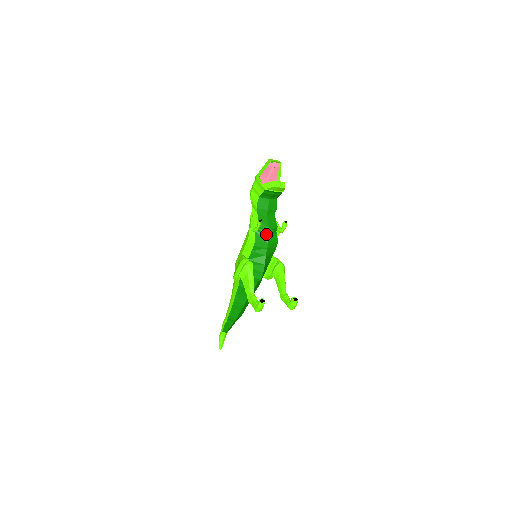
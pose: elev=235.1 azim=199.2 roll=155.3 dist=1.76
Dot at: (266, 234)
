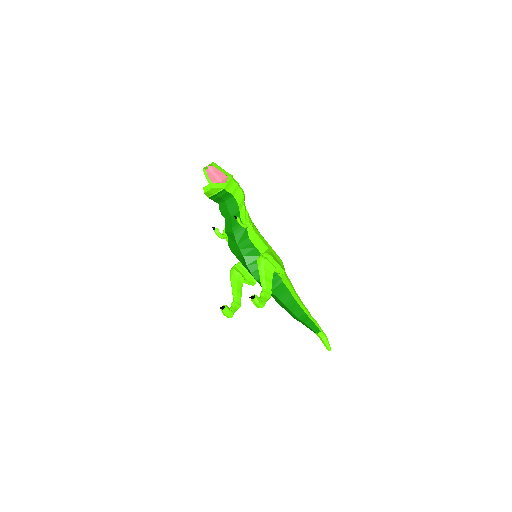
Dot at: (233, 236)
